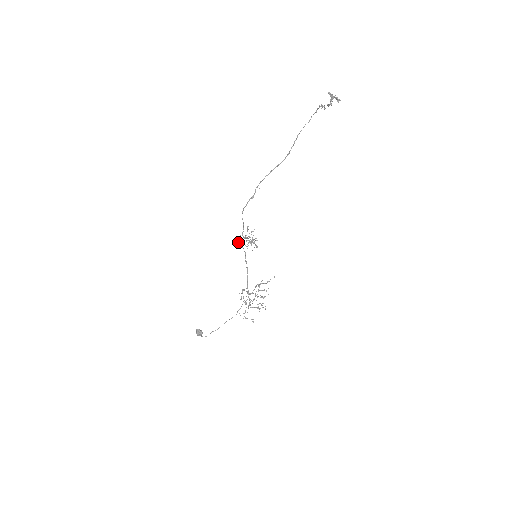
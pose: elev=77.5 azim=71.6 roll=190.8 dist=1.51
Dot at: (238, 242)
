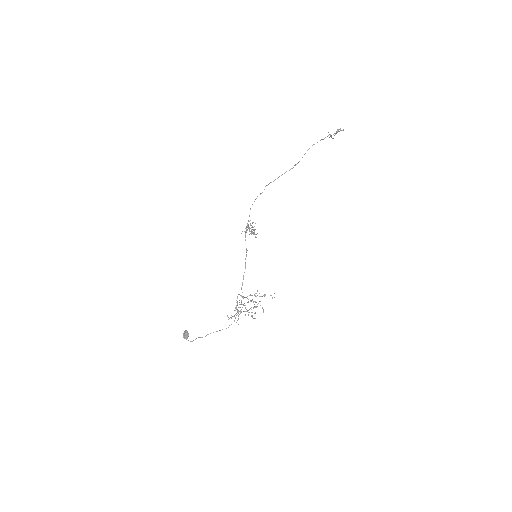
Dot at: (241, 233)
